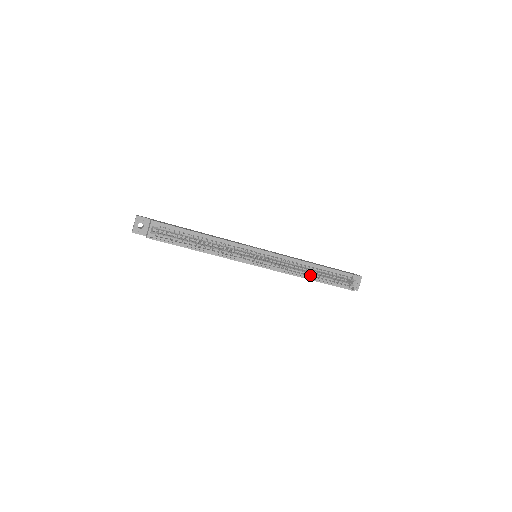
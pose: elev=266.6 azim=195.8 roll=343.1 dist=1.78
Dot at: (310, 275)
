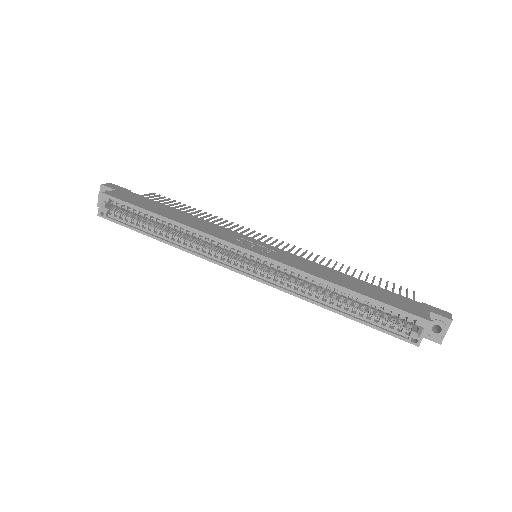
Dot at: (334, 301)
